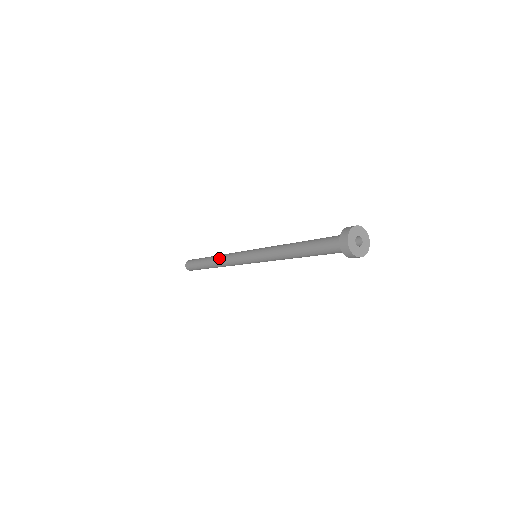
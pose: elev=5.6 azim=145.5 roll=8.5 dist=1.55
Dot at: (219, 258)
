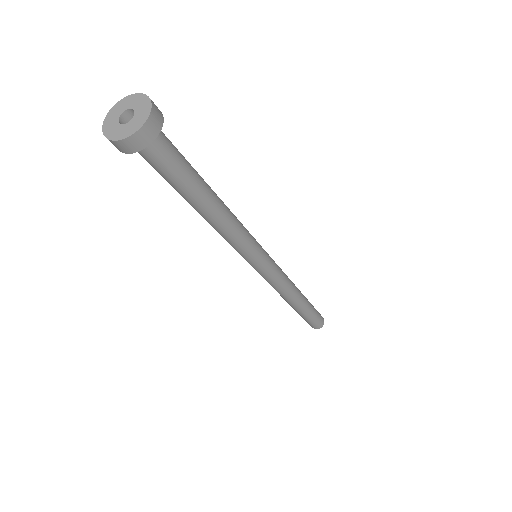
Dot at: occluded
